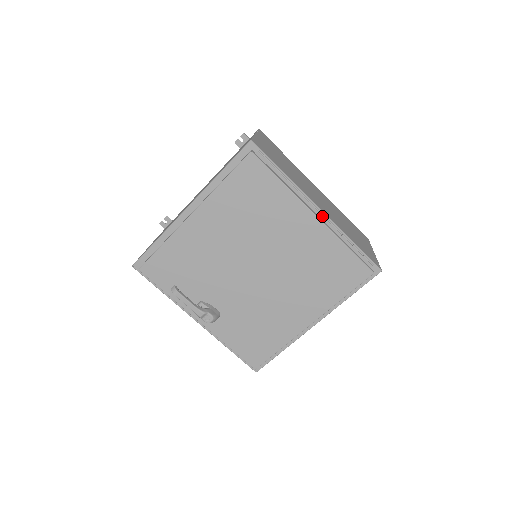
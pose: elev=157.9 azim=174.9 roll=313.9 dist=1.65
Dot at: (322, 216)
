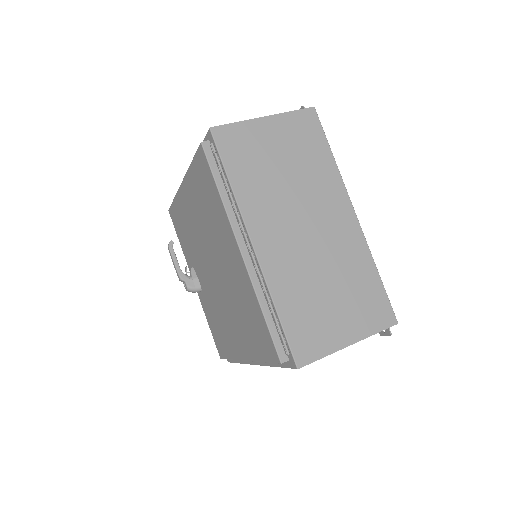
Dot at: (251, 257)
